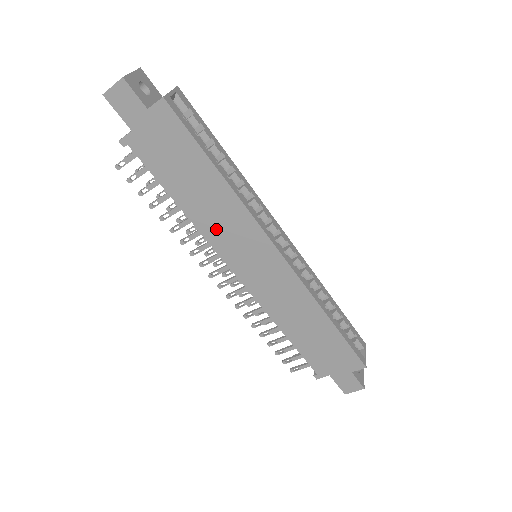
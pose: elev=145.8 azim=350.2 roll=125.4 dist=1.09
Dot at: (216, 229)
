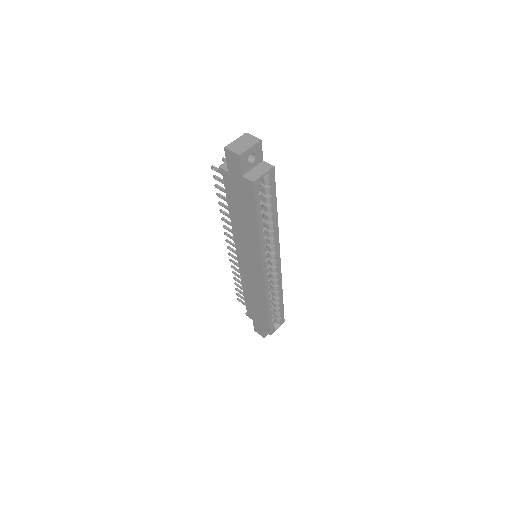
Dot at: (241, 237)
